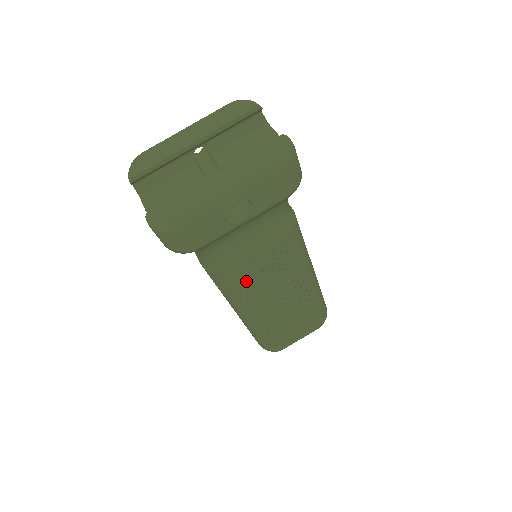
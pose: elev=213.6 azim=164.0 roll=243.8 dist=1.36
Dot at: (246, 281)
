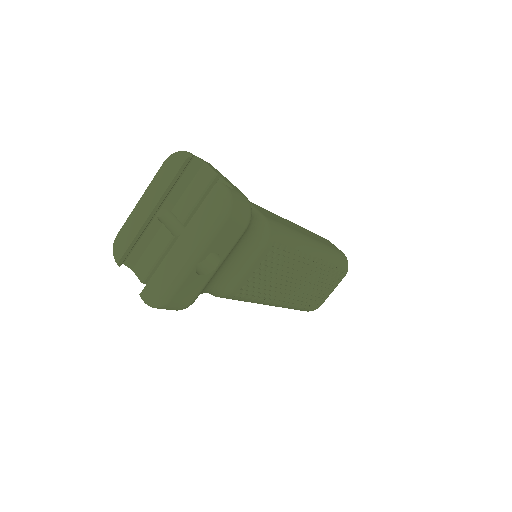
Dot at: (253, 289)
